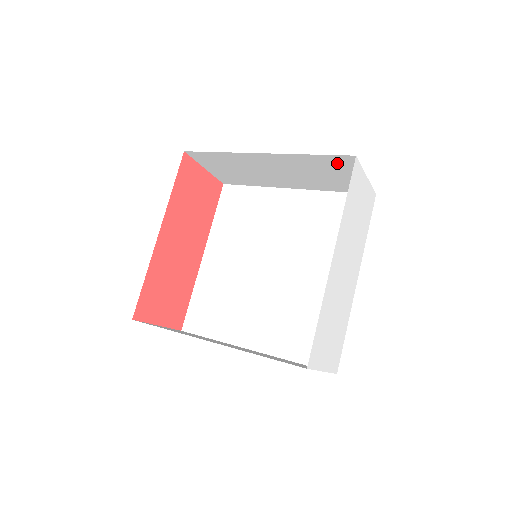
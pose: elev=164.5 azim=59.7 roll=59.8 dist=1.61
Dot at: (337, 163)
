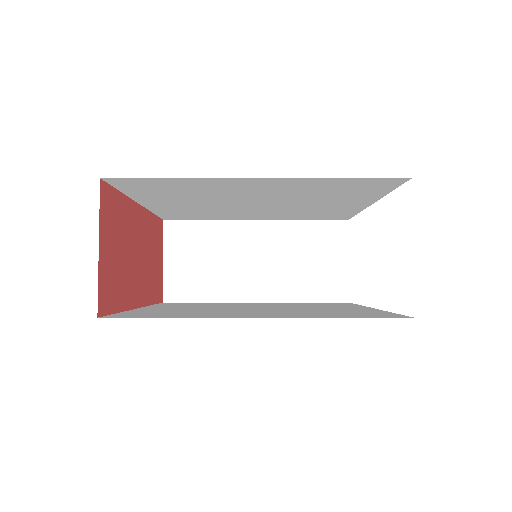
Dot at: (327, 236)
